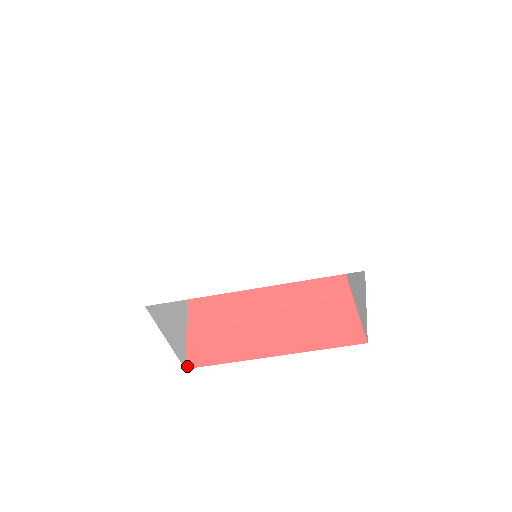
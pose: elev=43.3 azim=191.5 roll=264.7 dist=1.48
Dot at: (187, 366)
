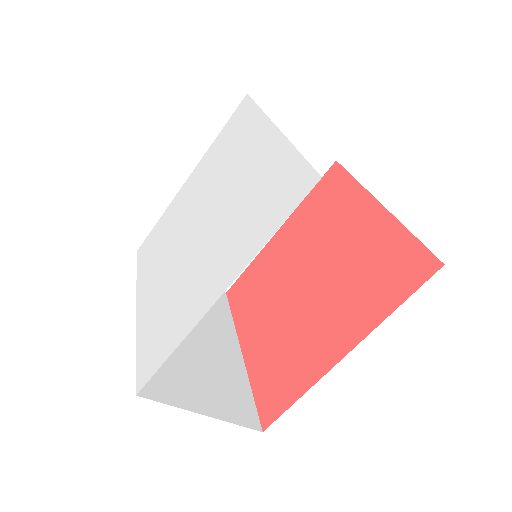
Dot at: (263, 427)
